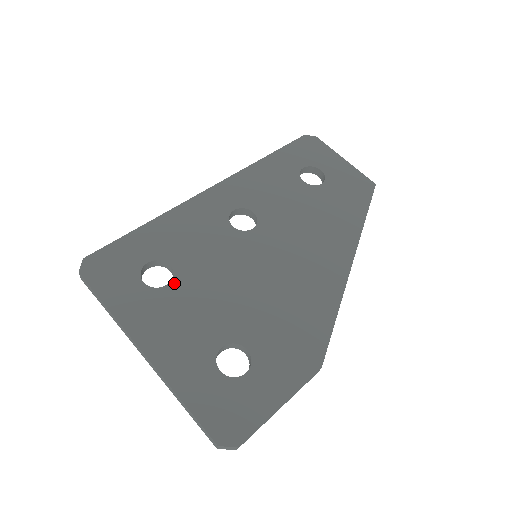
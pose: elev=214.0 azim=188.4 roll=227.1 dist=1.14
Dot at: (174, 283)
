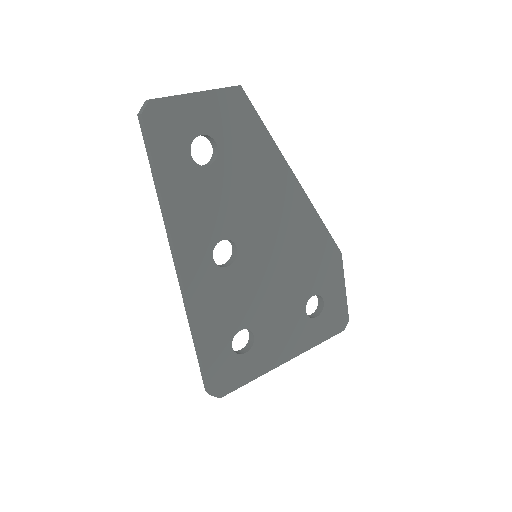
Dot at: (255, 331)
